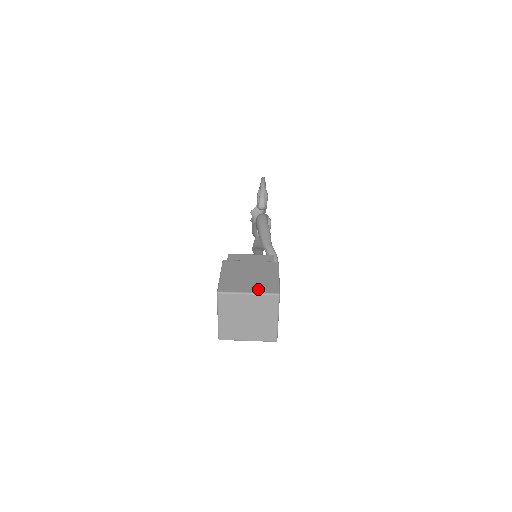
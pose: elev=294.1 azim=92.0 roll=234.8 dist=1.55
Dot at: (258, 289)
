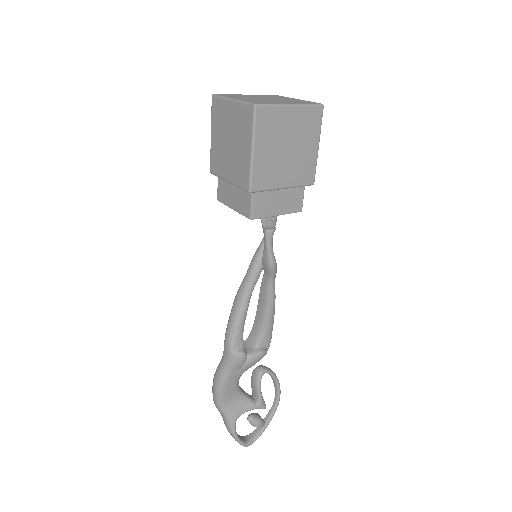
Dot at: occluded
